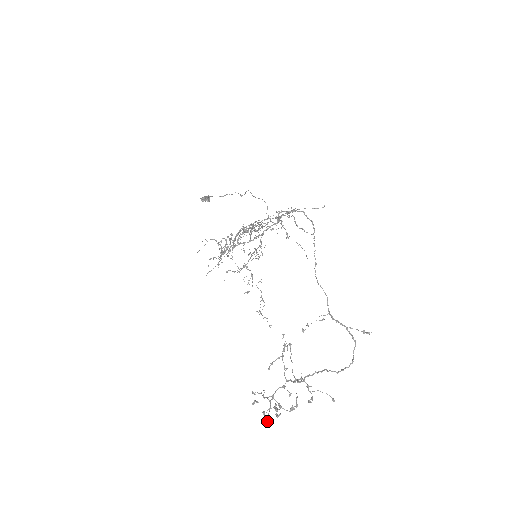
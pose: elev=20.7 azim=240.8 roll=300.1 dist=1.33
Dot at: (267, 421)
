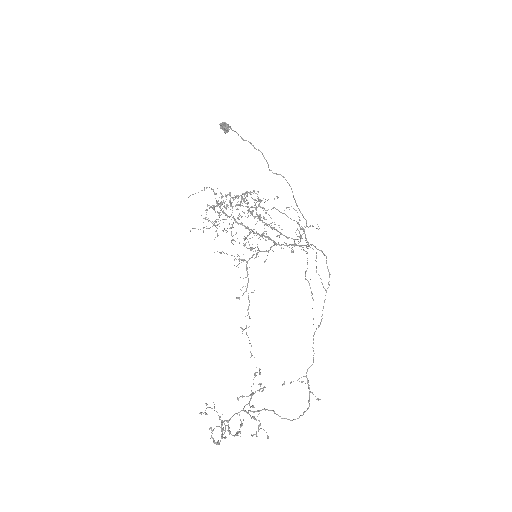
Dot at: (217, 443)
